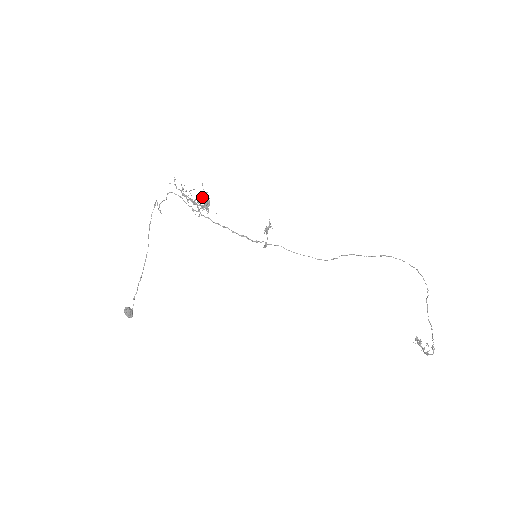
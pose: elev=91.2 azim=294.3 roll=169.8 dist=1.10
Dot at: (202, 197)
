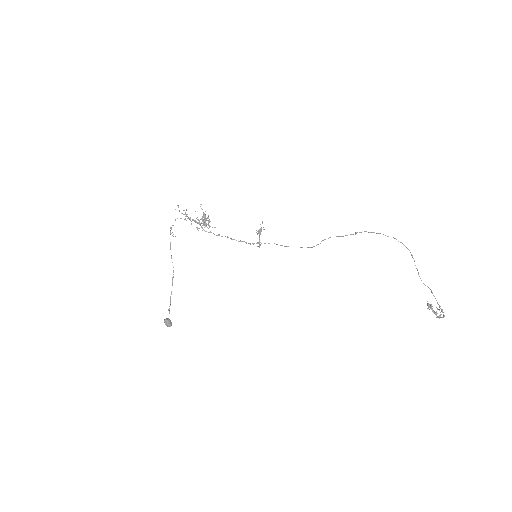
Dot at: occluded
